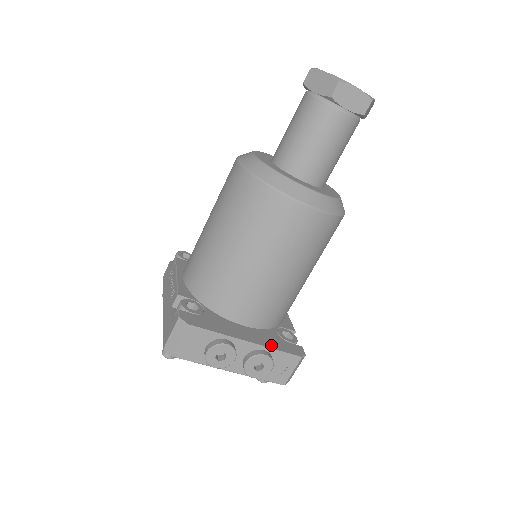
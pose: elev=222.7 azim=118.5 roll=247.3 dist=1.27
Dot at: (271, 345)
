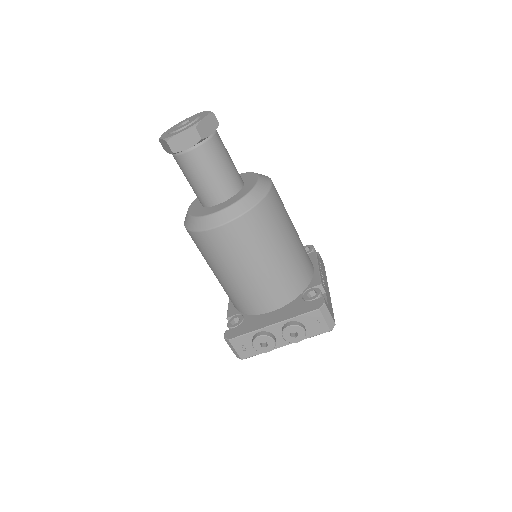
Dot at: (293, 315)
